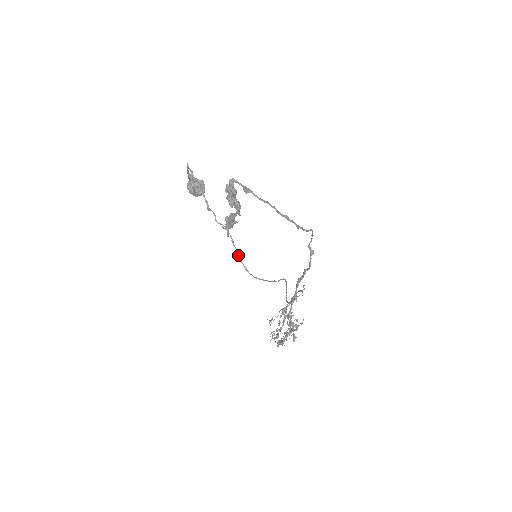
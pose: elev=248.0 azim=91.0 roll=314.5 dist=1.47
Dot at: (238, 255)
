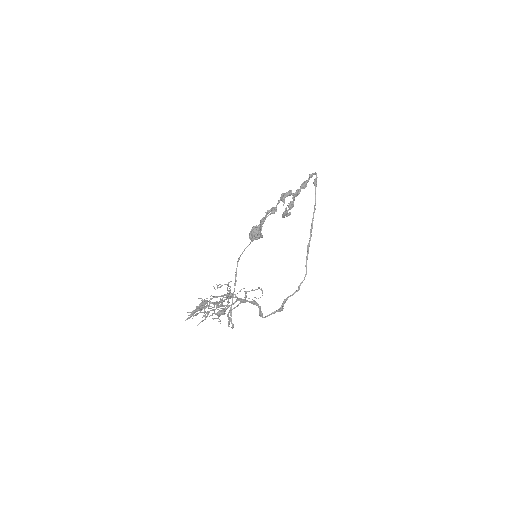
Dot at: occluded
